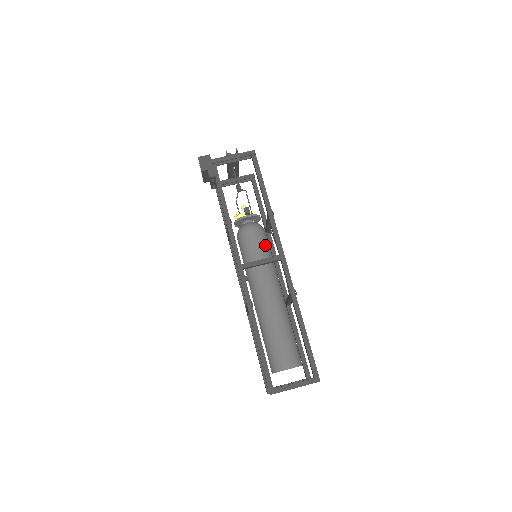
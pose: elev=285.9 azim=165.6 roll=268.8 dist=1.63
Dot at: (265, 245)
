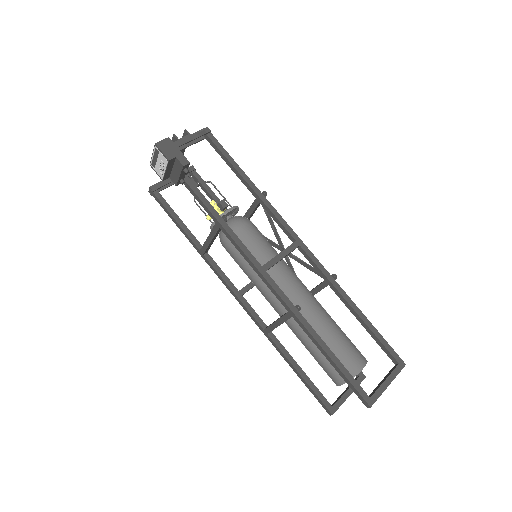
Dot at: (264, 238)
